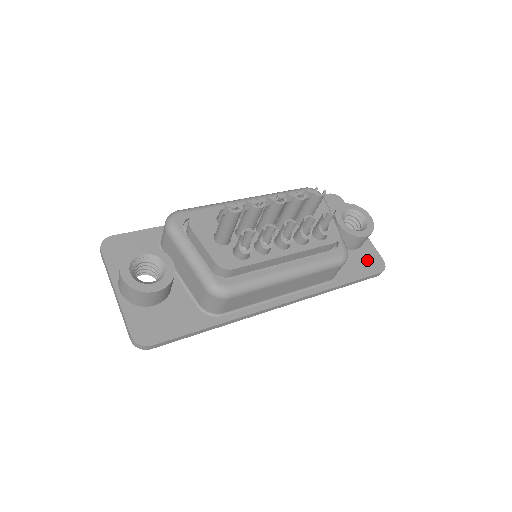
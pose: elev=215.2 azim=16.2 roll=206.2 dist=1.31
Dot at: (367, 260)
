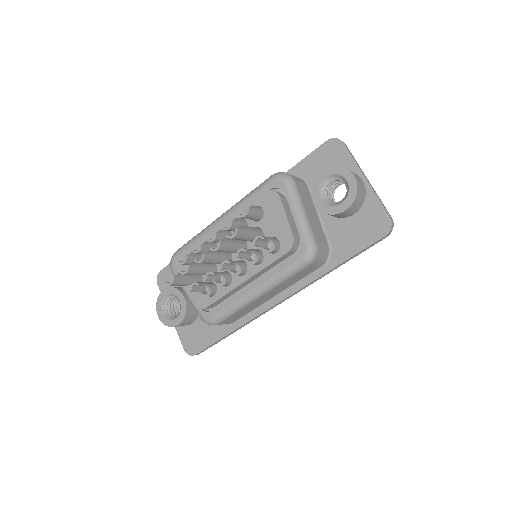
Dot at: (368, 224)
